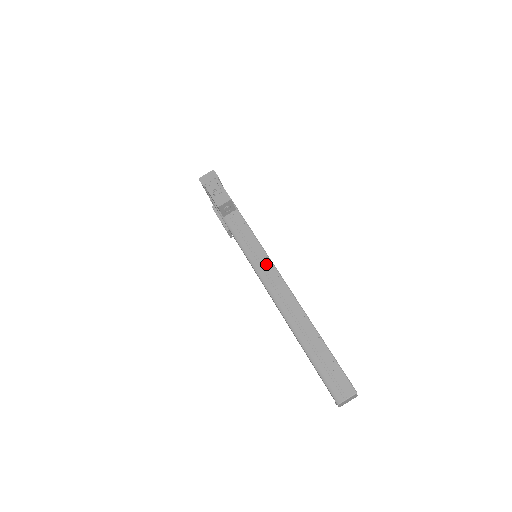
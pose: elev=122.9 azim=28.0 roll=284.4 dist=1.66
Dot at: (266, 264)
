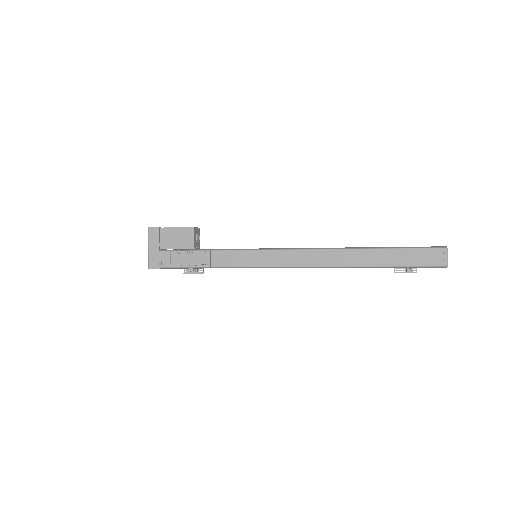
Dot at: occluded
